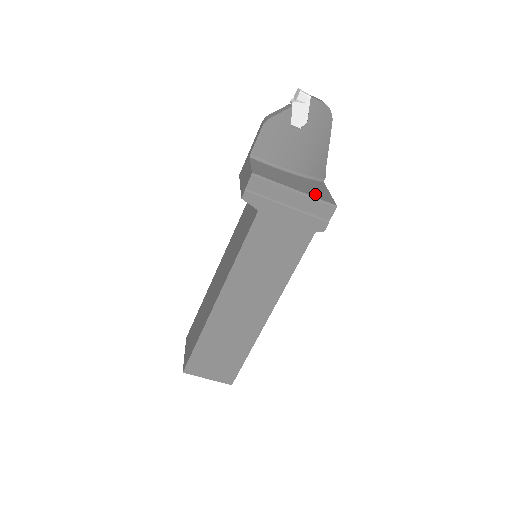
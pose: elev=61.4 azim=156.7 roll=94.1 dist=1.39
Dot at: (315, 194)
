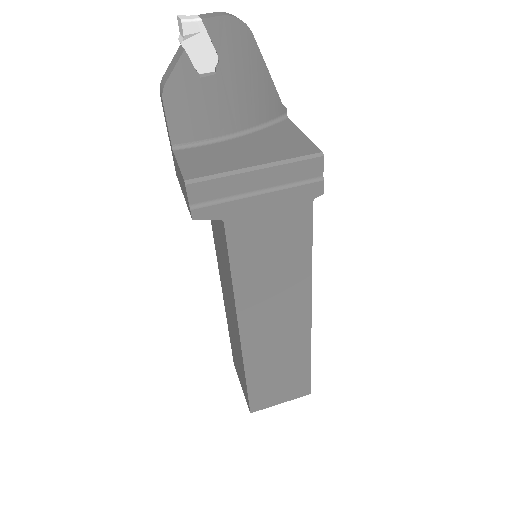
Dot at: (285, 153)
